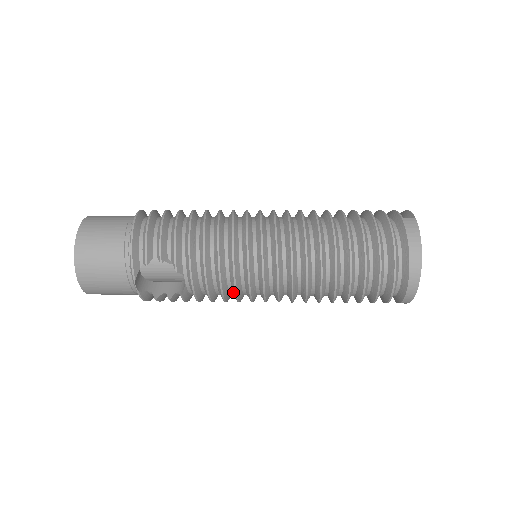
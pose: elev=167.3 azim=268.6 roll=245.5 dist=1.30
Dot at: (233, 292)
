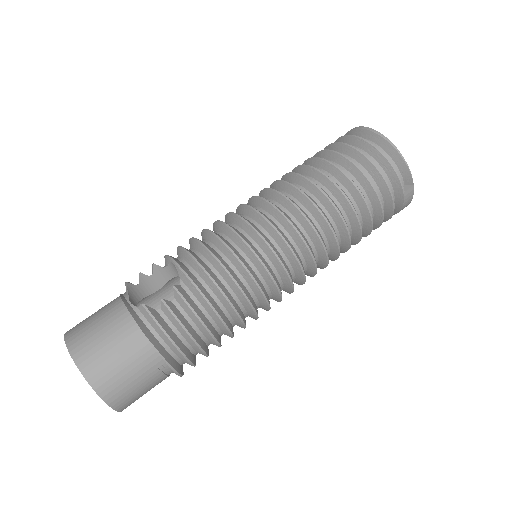
Dot at: occluded
